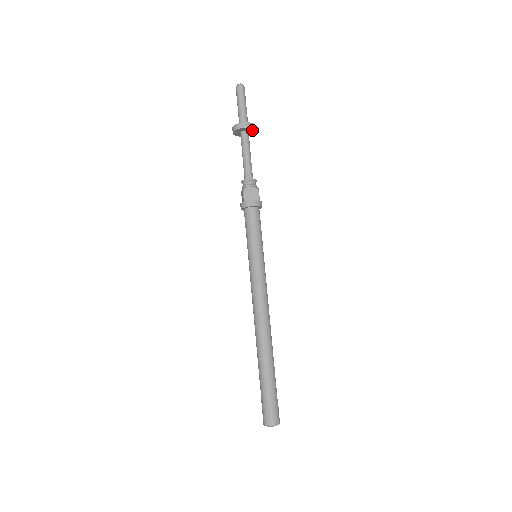
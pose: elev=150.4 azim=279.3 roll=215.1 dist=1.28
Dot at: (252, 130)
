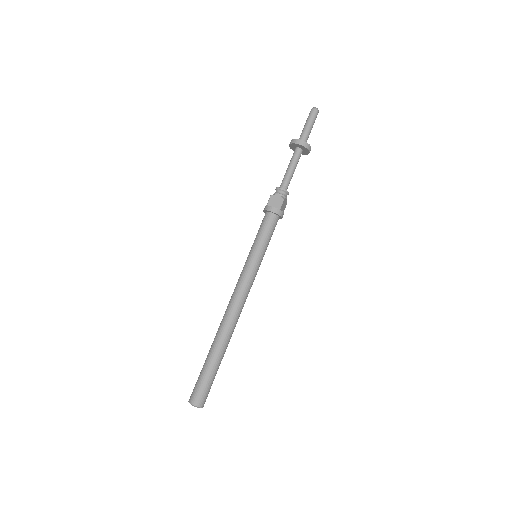
Dot at: (305, 149)
